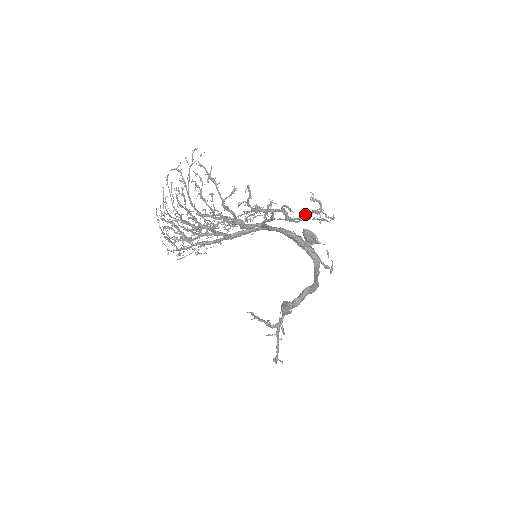
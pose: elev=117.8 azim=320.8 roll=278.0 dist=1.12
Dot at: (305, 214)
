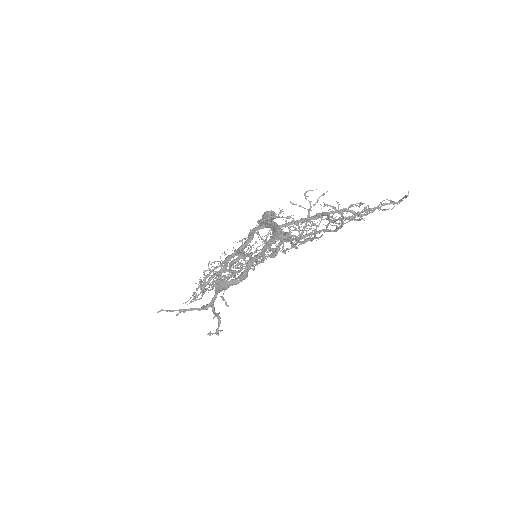
Dot at: (379, 207)
